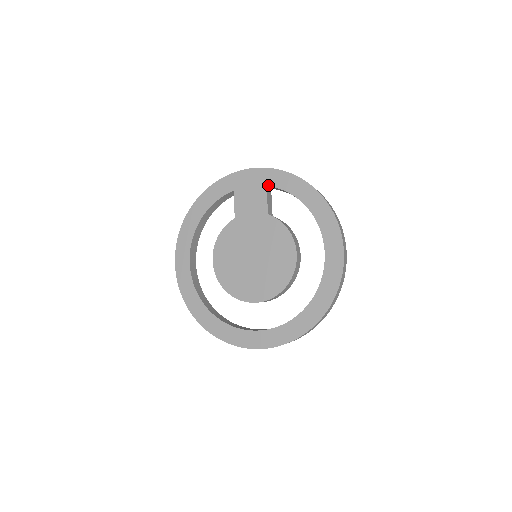
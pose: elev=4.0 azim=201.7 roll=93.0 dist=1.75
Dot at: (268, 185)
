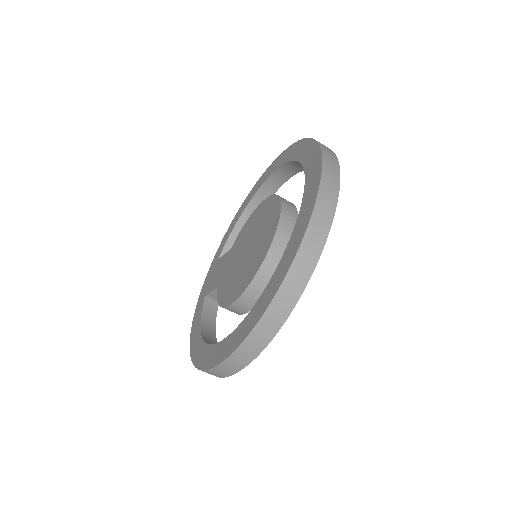
Dot at: (218, 258)
